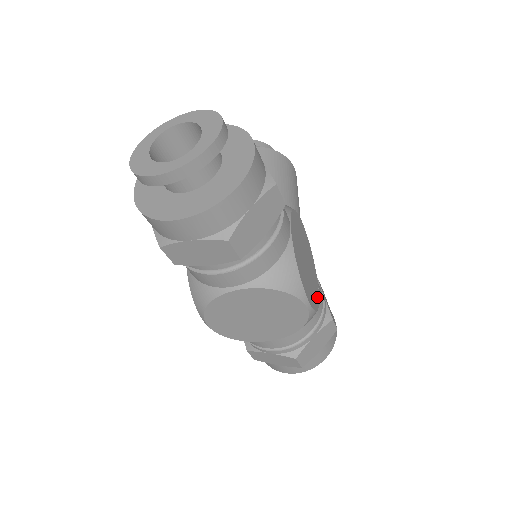
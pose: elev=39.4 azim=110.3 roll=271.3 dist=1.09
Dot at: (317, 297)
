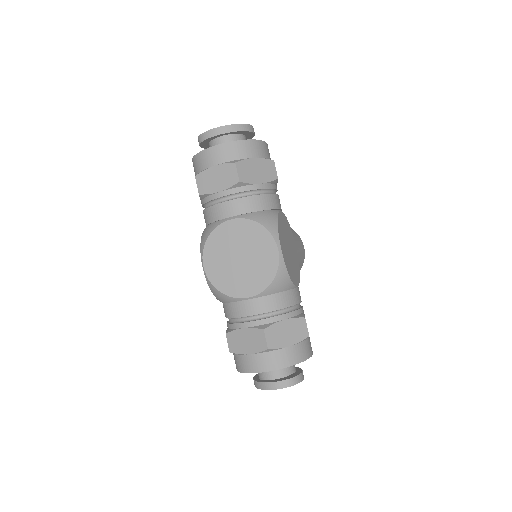
Dot at: (293, 279)
